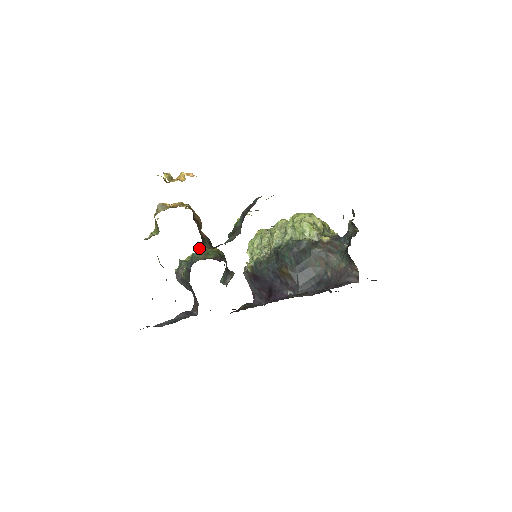
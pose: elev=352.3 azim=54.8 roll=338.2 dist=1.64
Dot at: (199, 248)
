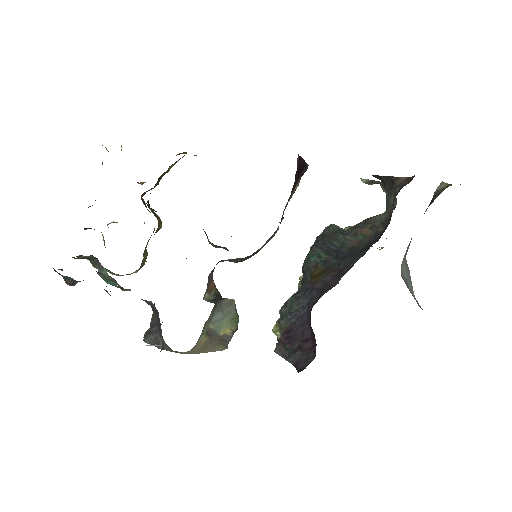
Dot at: occluded
